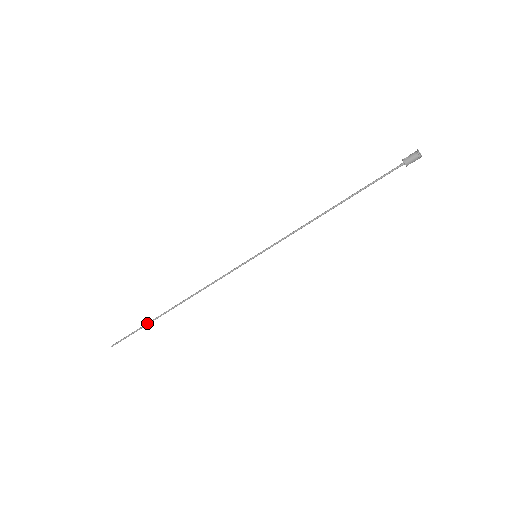
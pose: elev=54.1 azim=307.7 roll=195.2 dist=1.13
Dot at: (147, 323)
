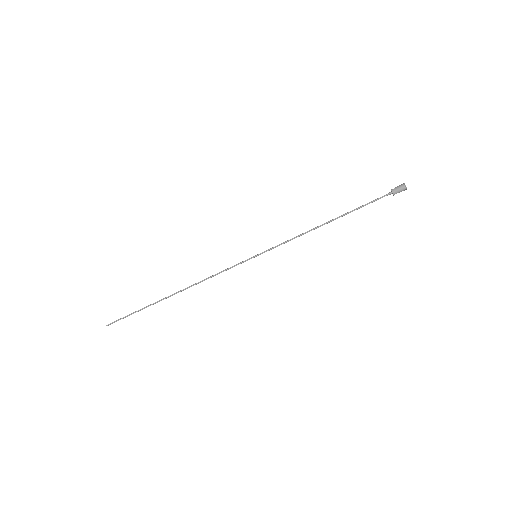
Dot at: occluded
